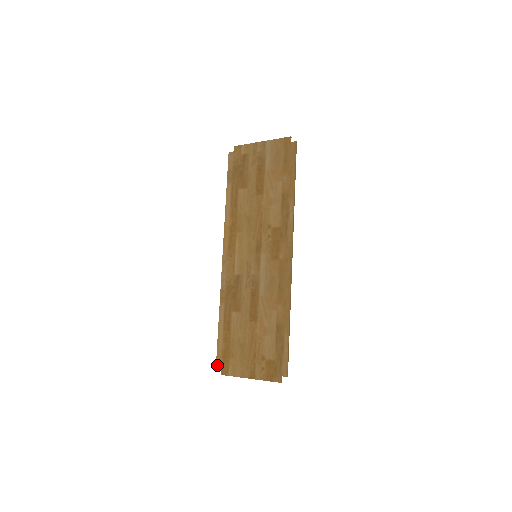
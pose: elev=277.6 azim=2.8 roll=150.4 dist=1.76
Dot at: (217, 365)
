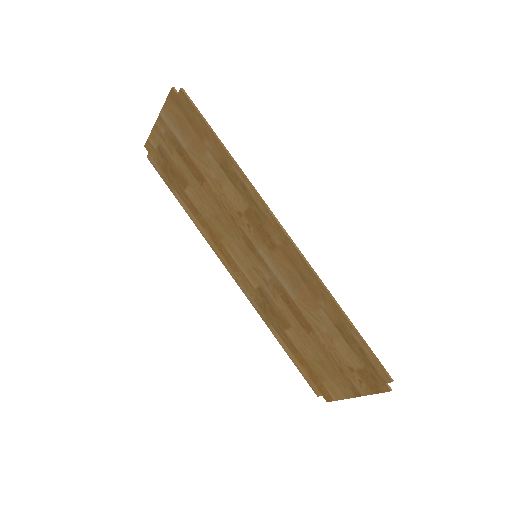
Dot at: (316, 393)
